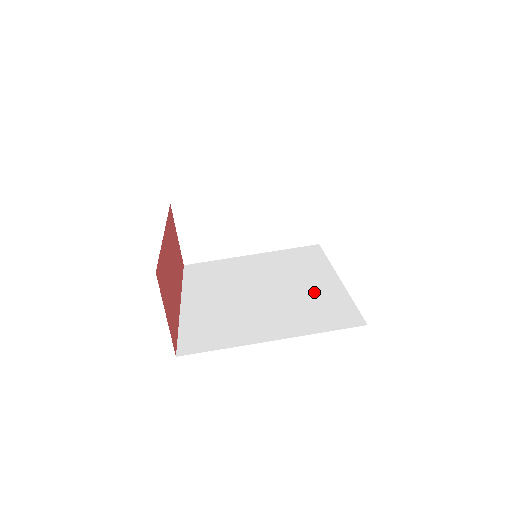
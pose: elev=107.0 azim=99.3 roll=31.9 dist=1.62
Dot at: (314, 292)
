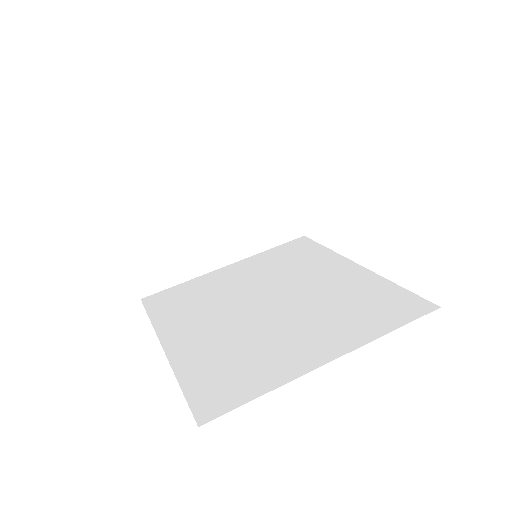
Dot at: (340, 287)
